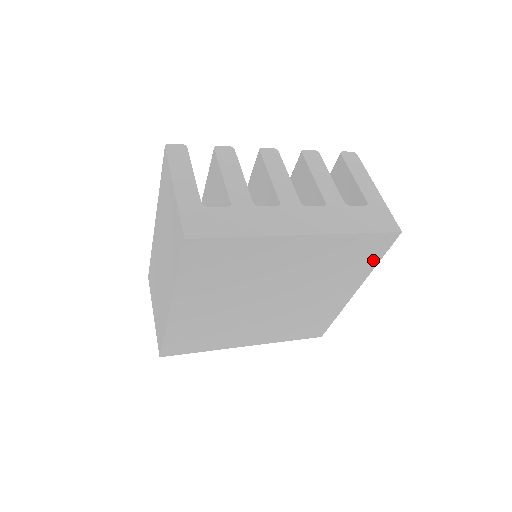
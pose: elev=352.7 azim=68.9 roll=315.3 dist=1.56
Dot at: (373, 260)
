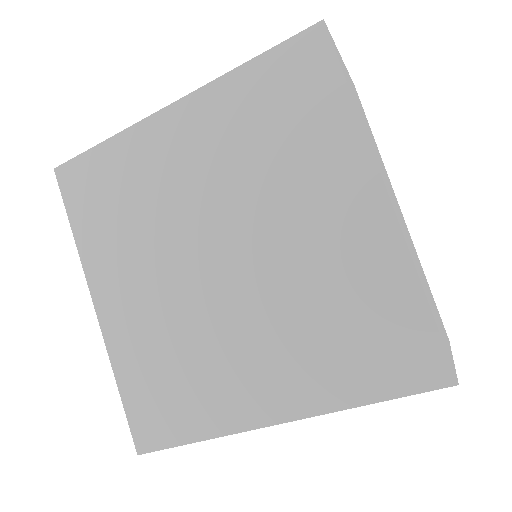
Dot at: (335, 99)
